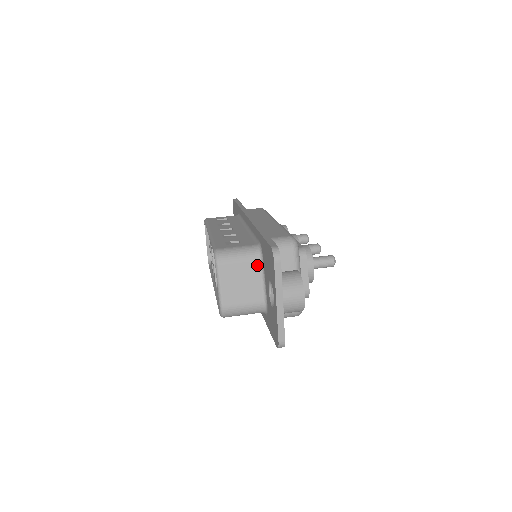
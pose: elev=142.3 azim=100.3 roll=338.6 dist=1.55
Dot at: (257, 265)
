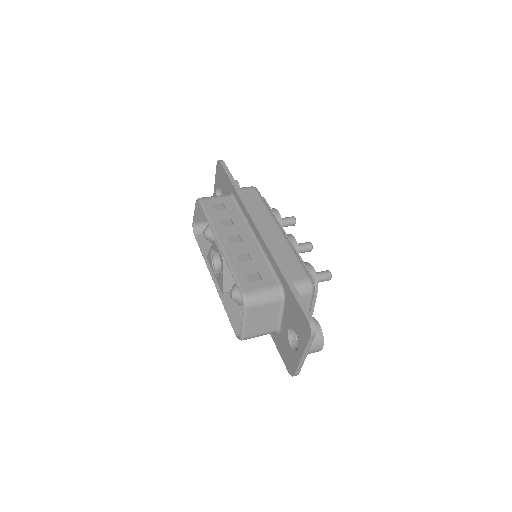
Dot at: (278, 305)
